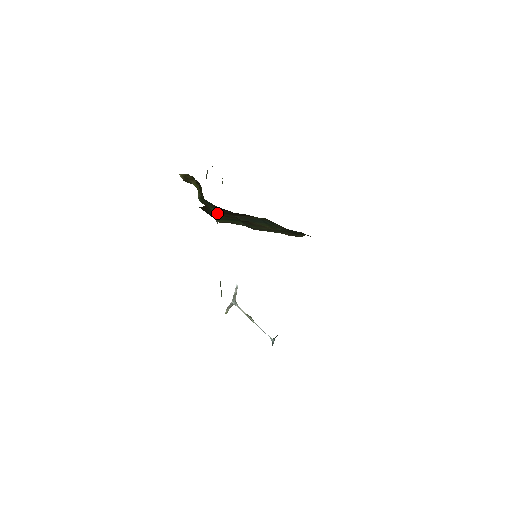
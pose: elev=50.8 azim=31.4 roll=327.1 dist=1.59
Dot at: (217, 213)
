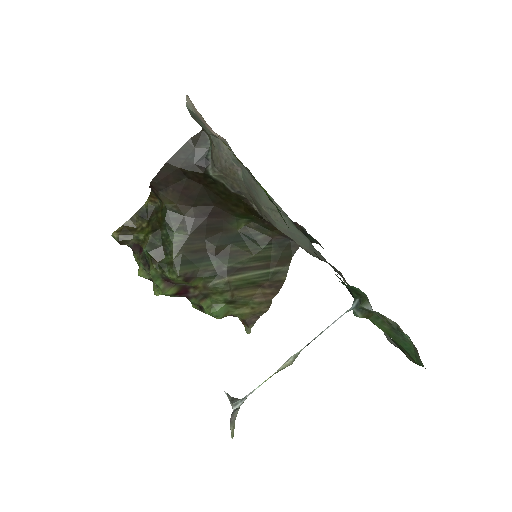
Dot at: (180, 244)
